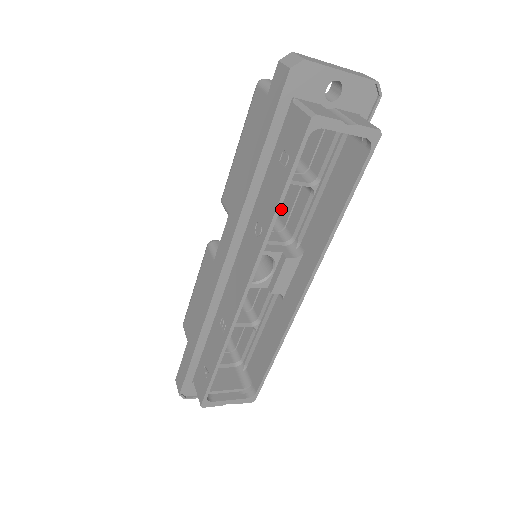
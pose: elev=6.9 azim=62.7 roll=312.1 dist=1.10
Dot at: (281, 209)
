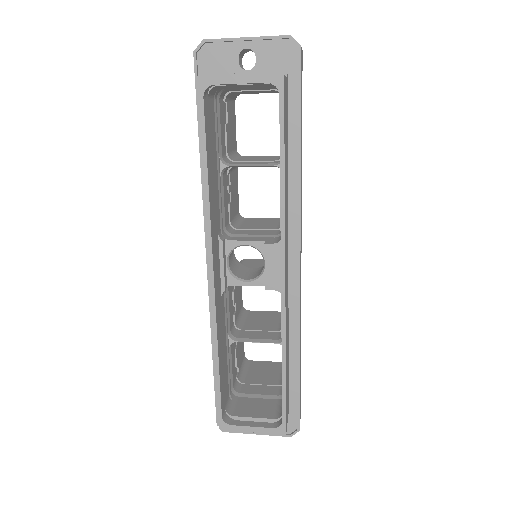
Dot at: occluded
